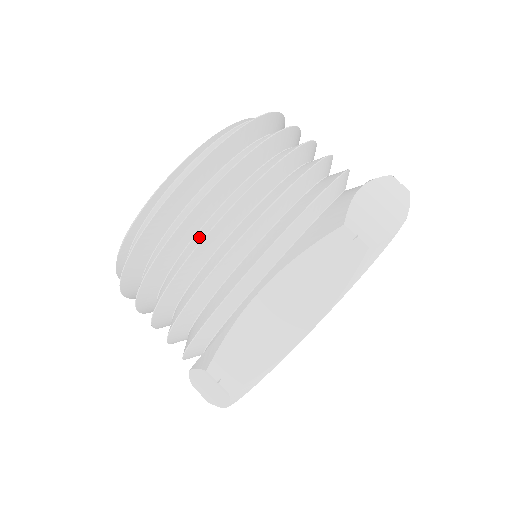
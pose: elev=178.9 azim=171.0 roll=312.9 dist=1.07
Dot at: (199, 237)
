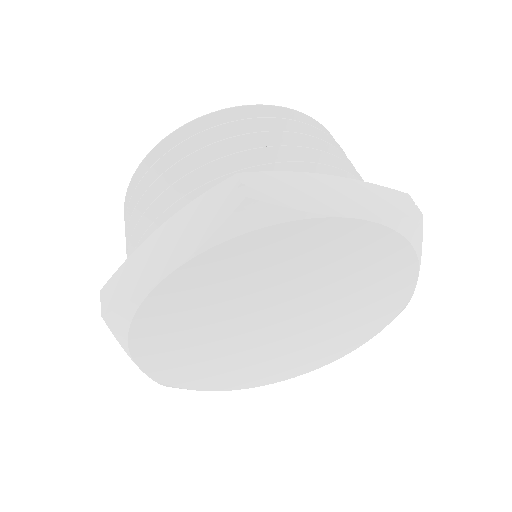
Dot at: occluded
